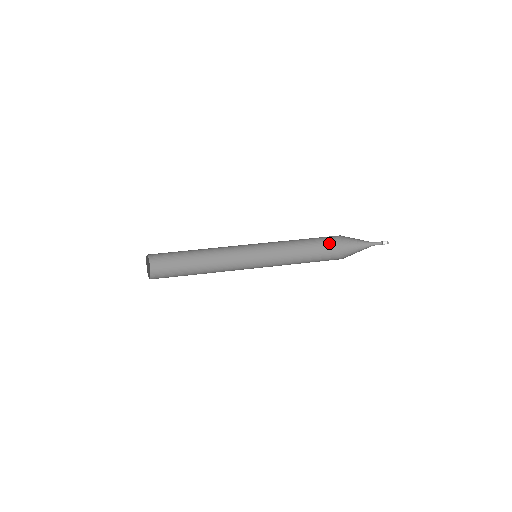
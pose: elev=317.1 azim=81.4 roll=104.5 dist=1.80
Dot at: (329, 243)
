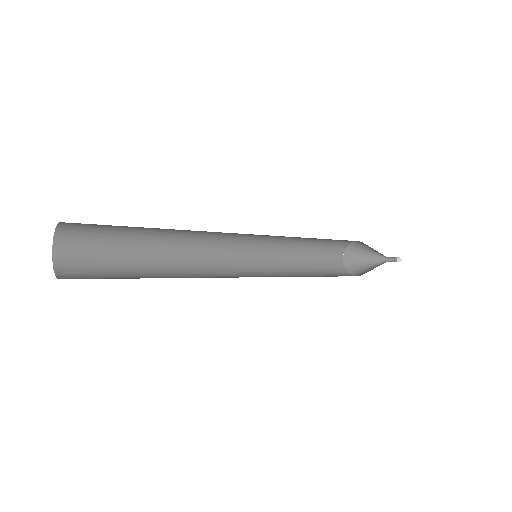
Dot at: (339, 272)
